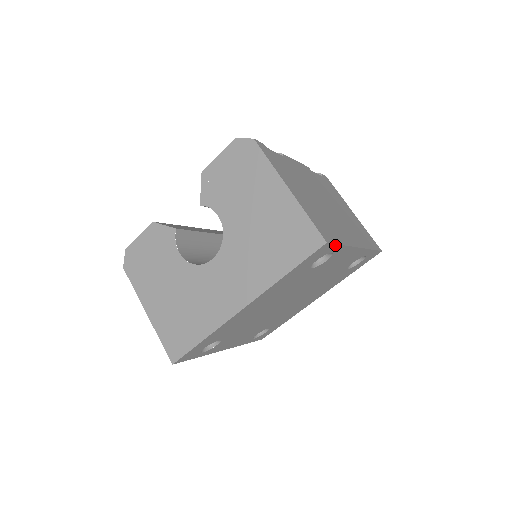
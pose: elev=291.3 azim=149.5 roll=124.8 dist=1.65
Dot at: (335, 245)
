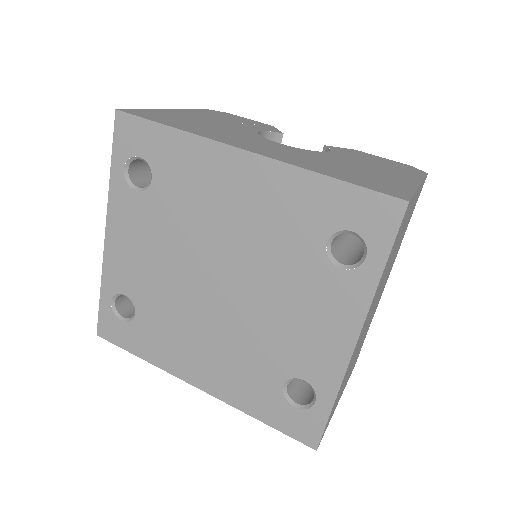
Dot at: (391, 242)
